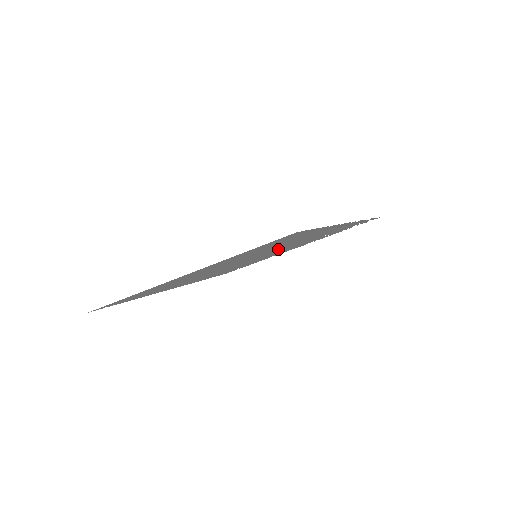
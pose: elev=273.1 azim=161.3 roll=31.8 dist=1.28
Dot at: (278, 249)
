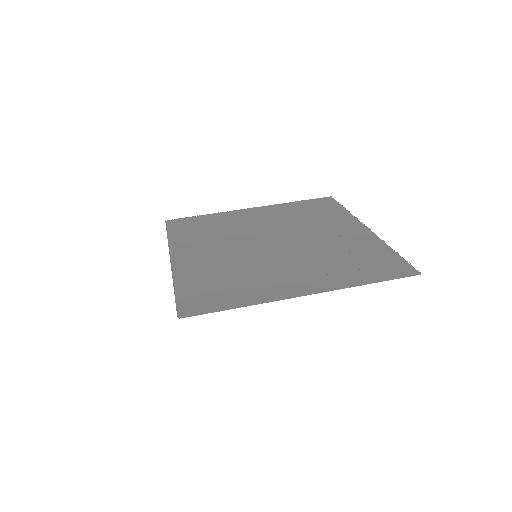
Dot at: (284, 255)
